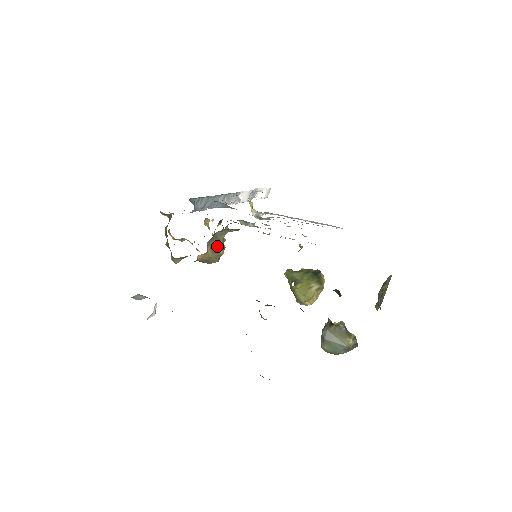
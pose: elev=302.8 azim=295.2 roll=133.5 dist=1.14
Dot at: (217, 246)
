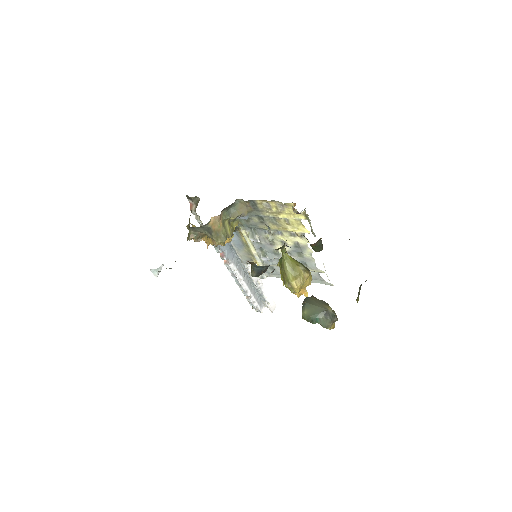
Dot at: (227, 227)
